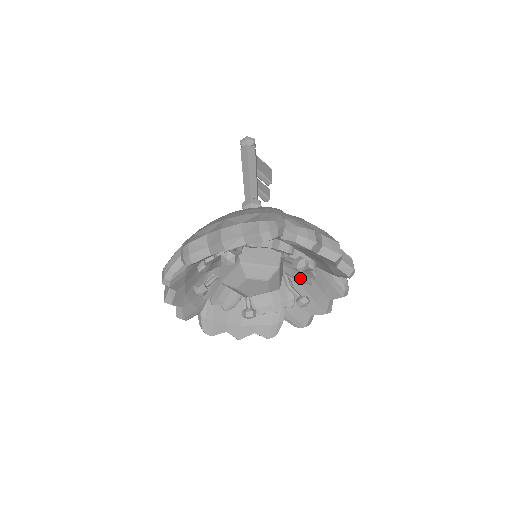
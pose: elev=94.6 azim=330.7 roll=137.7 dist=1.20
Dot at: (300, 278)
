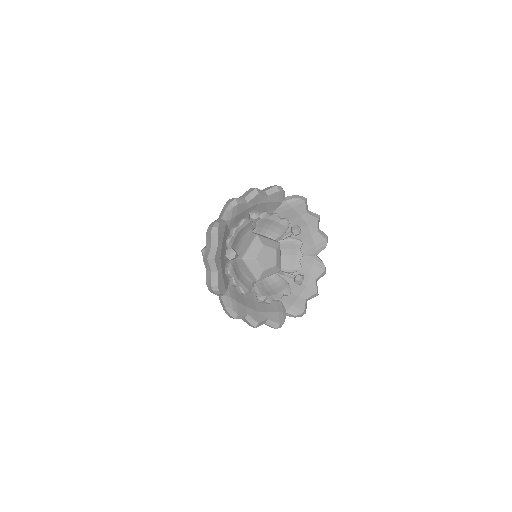
Dot at: (291, 266)
